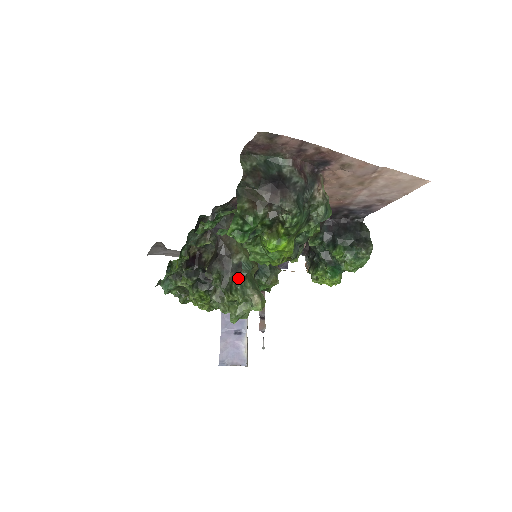
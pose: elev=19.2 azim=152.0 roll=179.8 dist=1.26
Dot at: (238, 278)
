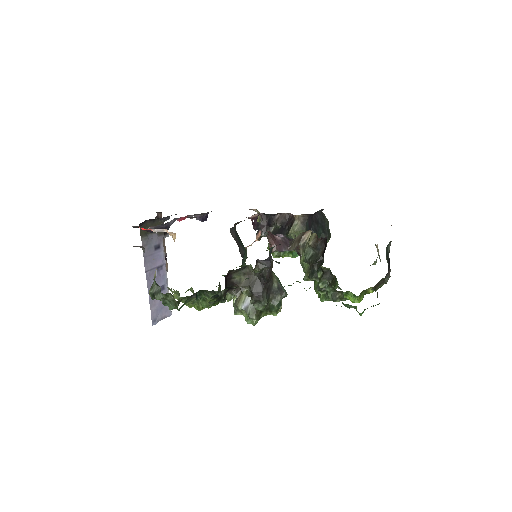
Dot at: occluded
